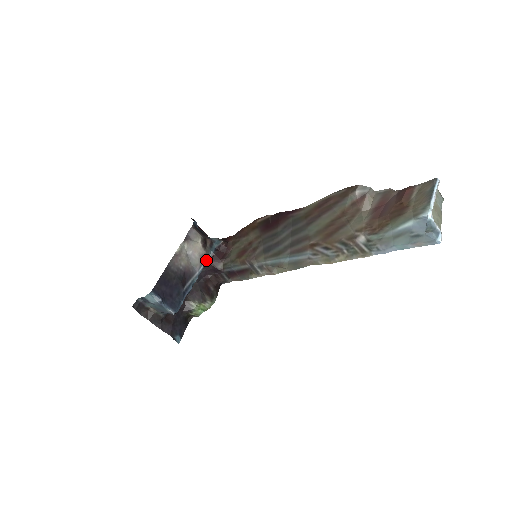
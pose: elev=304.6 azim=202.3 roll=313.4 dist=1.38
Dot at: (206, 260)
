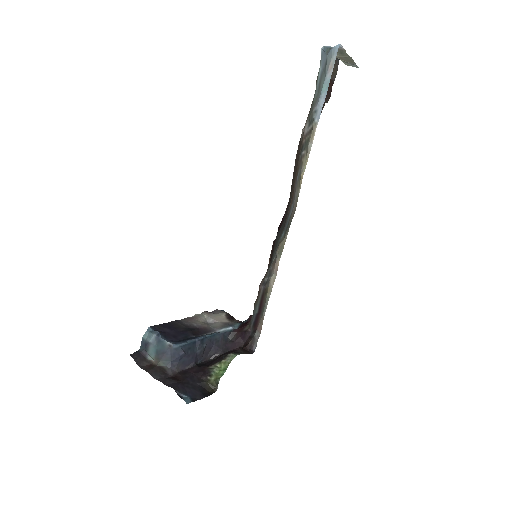
Dot at: (230, 327)
